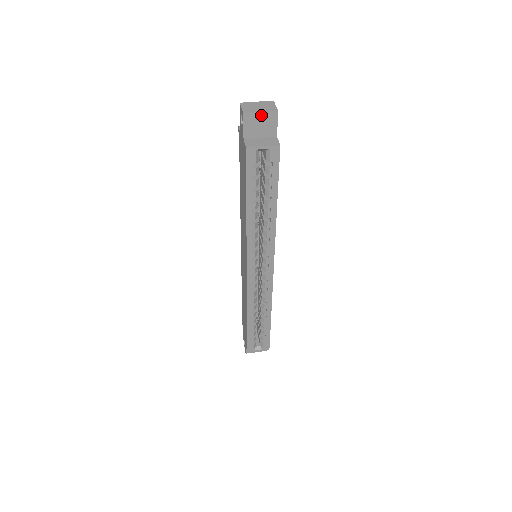
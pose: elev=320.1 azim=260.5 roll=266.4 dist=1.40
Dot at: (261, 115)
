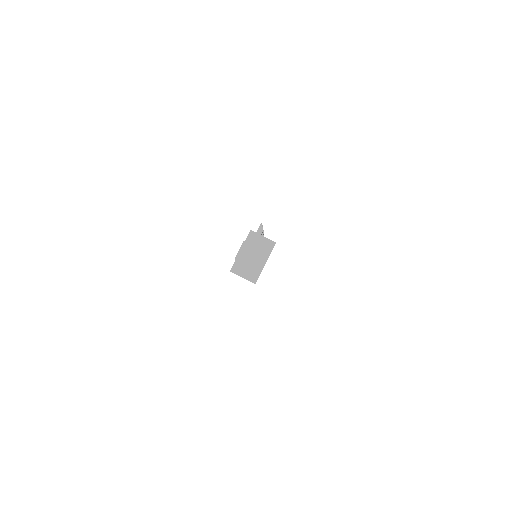
Dot at: occluded
